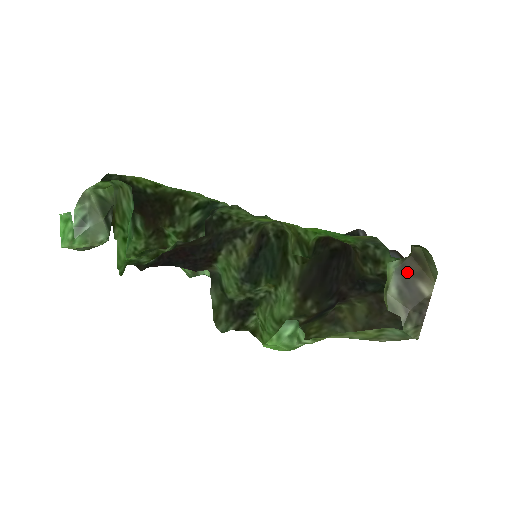
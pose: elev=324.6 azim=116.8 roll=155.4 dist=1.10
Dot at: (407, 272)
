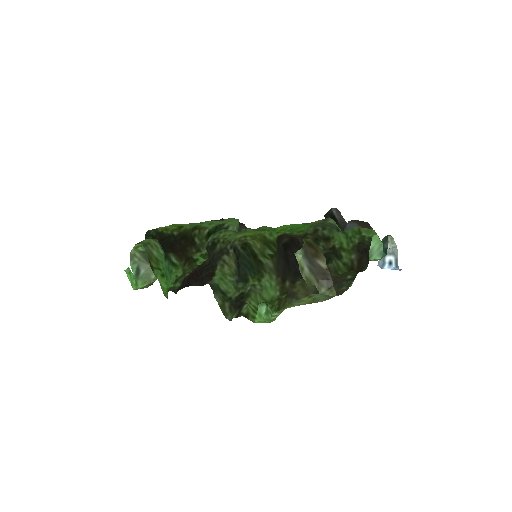
Dot at: (309, 255)
